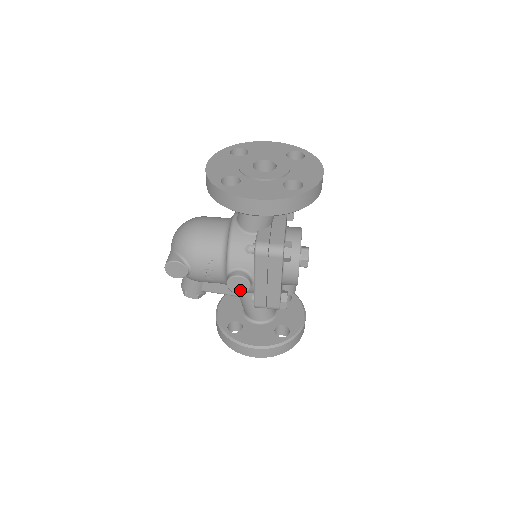
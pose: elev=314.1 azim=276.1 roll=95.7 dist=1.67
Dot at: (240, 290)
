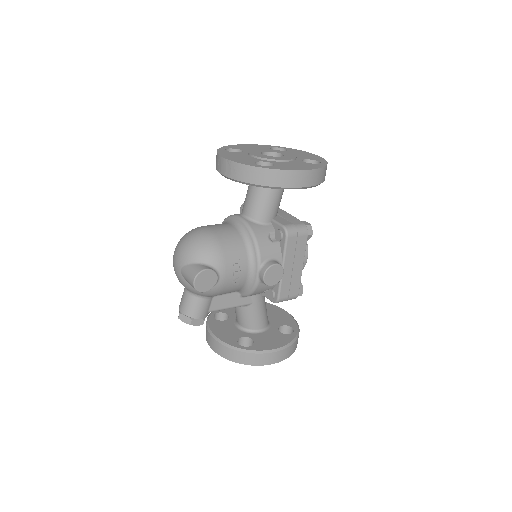
Dot at: (274, 281)
